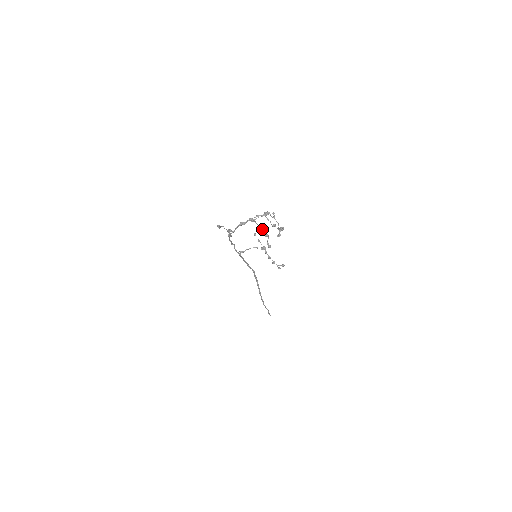
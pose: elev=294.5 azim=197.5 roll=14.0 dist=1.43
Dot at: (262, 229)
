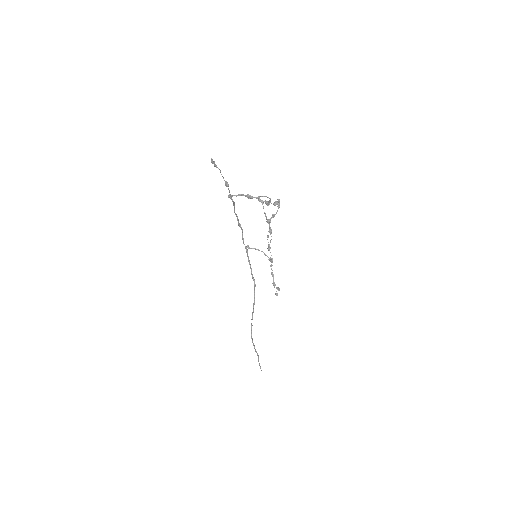
Dot at: occluded
